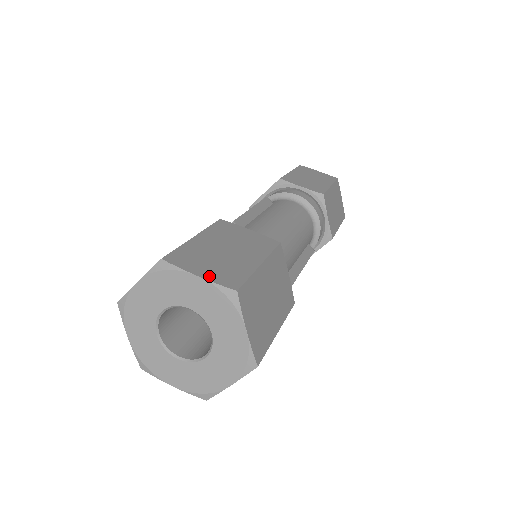
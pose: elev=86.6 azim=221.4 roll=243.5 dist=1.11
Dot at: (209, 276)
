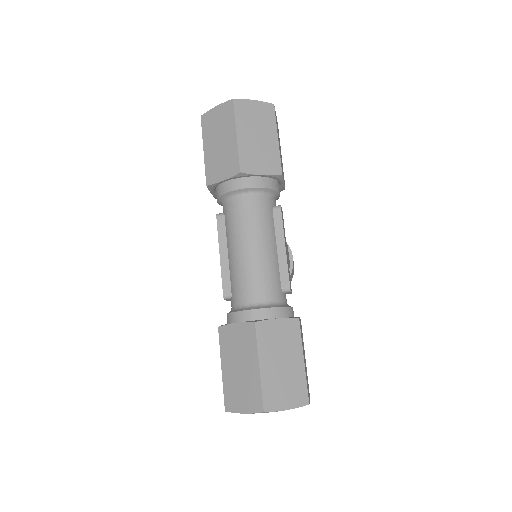
Dot at: (248, 409)
